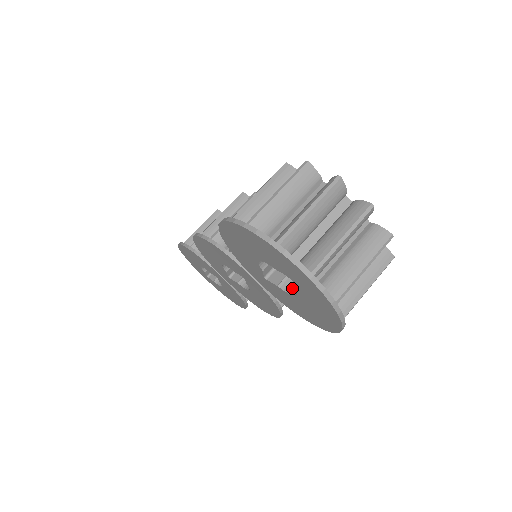
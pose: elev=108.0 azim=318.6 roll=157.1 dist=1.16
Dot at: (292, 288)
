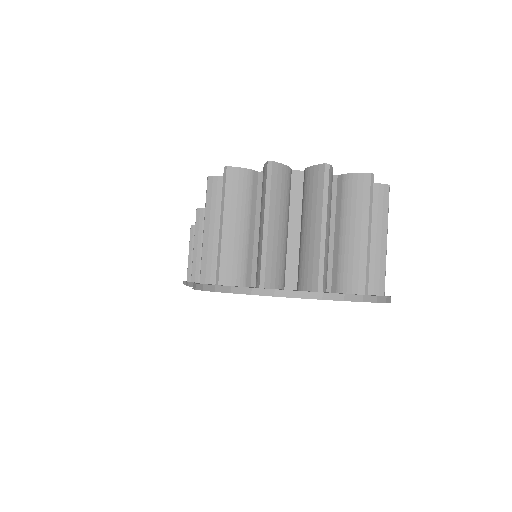
Dot at: occluded
